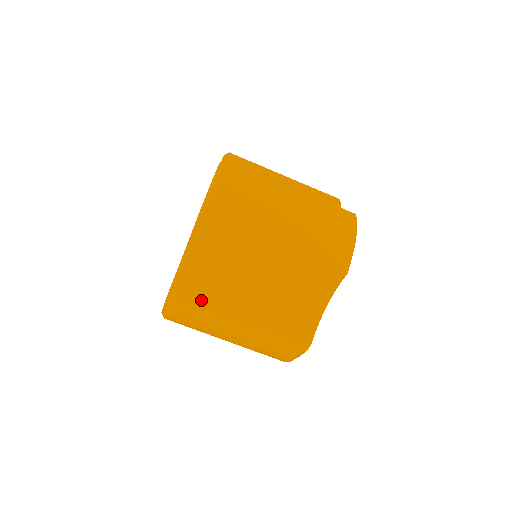
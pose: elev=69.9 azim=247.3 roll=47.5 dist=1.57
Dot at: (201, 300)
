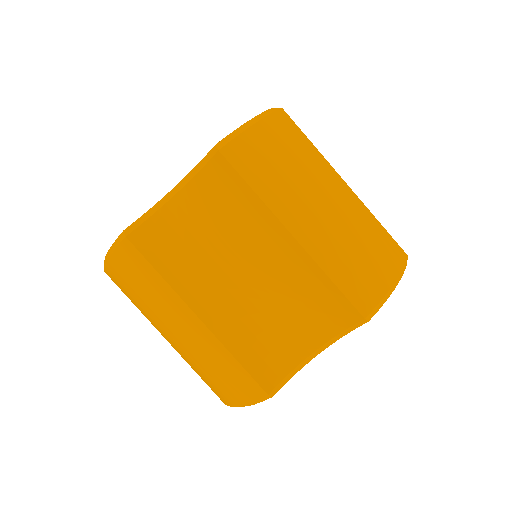
Dot at: (161, 261)
